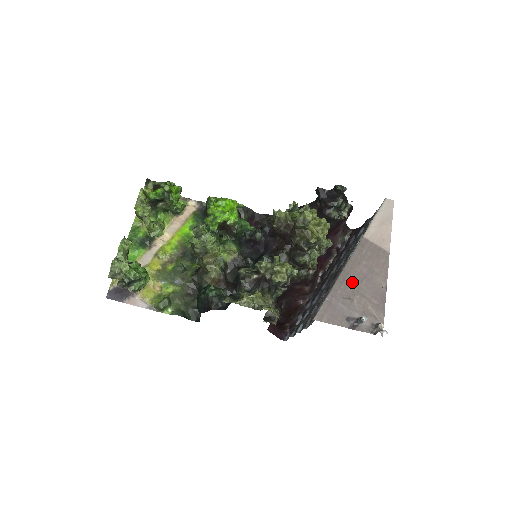
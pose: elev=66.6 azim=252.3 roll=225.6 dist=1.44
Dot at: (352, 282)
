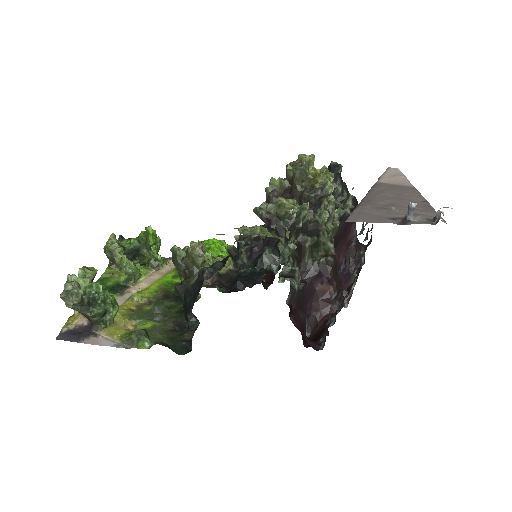
Dot at: (381, 201)
